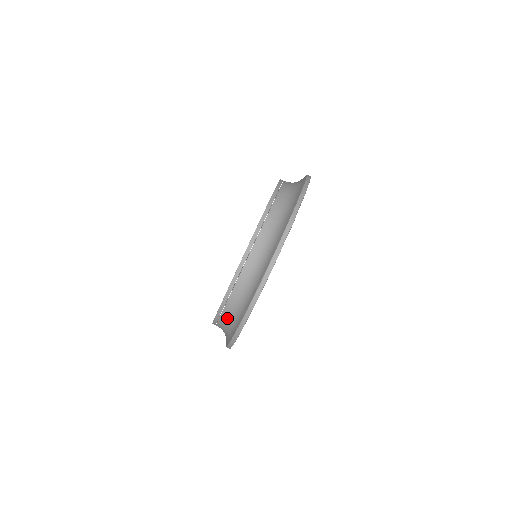
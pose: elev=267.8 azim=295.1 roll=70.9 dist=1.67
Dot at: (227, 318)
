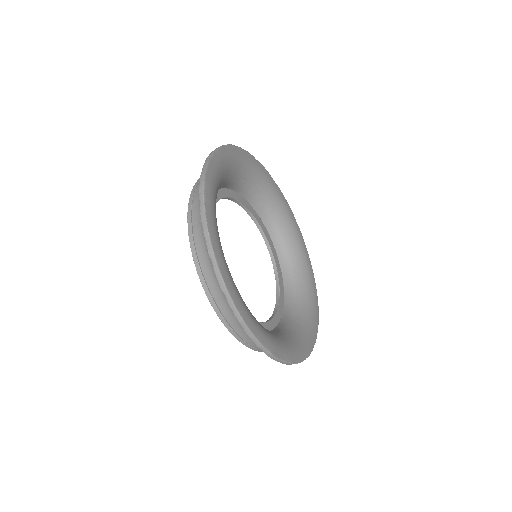
Dot at: occluded
